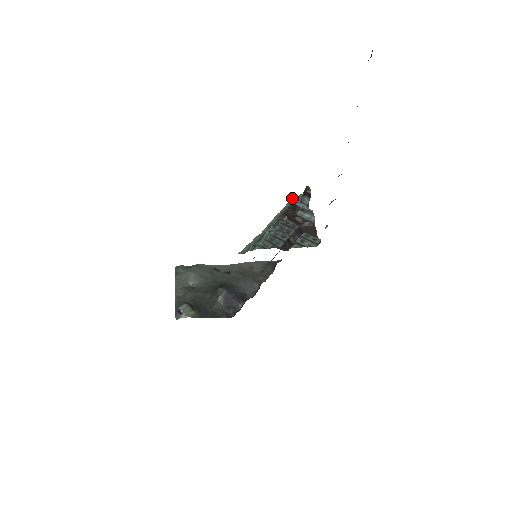
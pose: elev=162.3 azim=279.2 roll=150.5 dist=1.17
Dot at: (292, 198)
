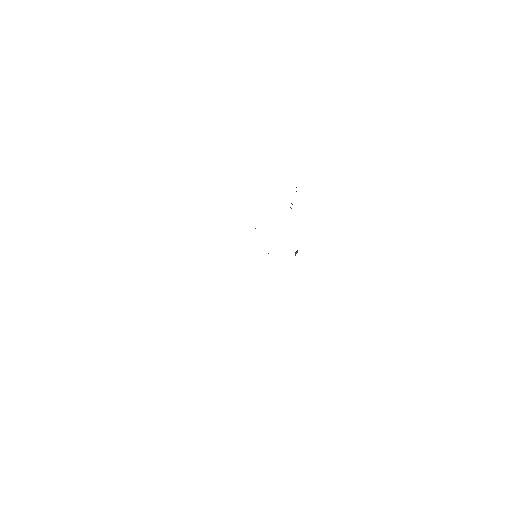
Dot at: occluded
